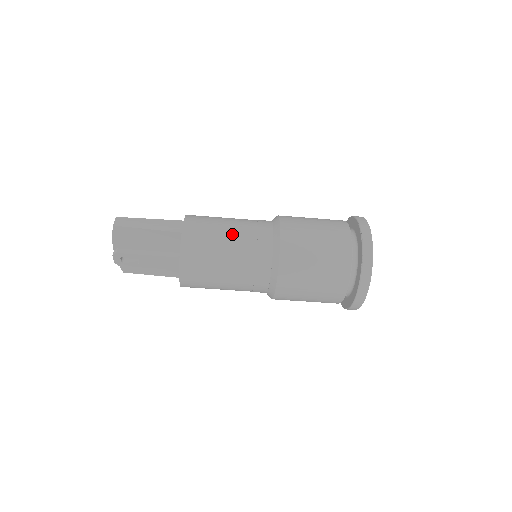
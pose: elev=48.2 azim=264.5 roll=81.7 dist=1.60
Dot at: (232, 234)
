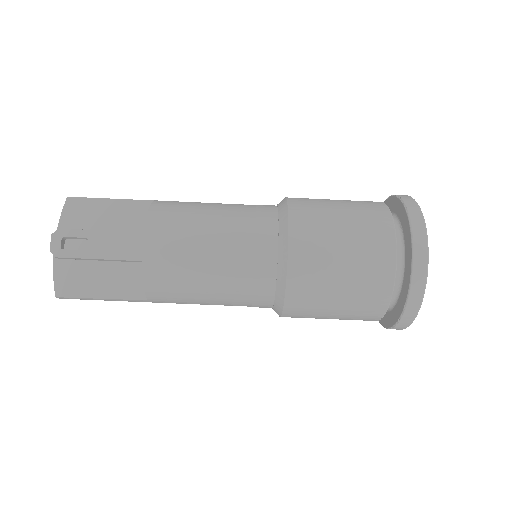
Dot at: occluded
